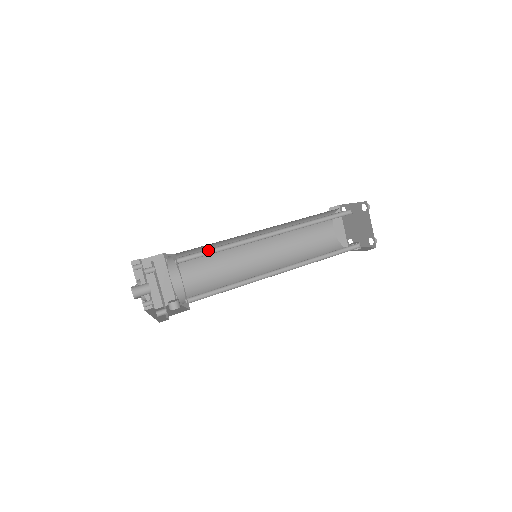
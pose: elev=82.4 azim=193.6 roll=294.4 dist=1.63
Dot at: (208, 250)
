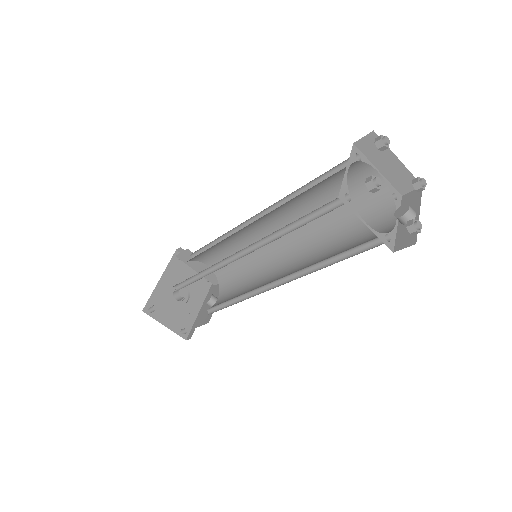
Dot at: (193, 276)
